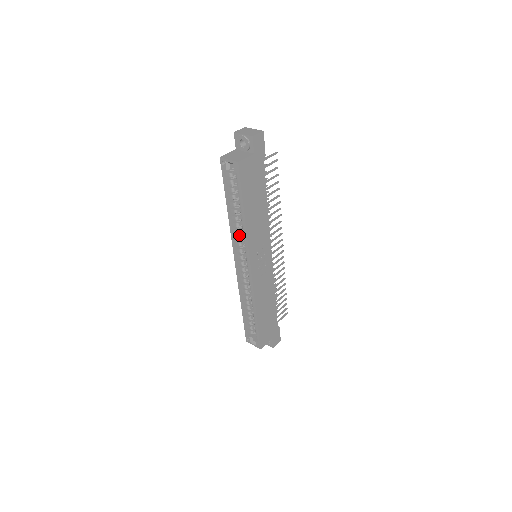
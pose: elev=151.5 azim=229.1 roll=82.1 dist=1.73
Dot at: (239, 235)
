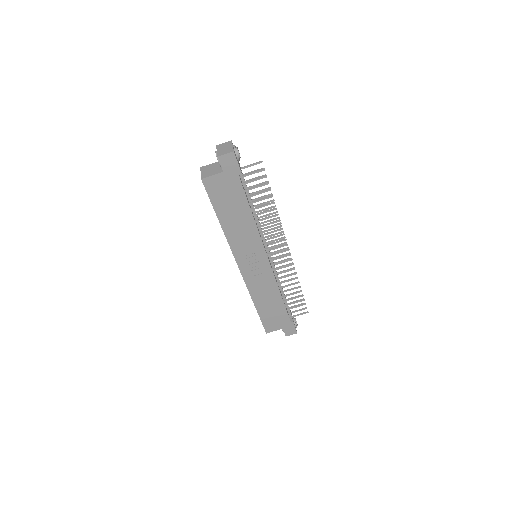
Dot at: occluded
